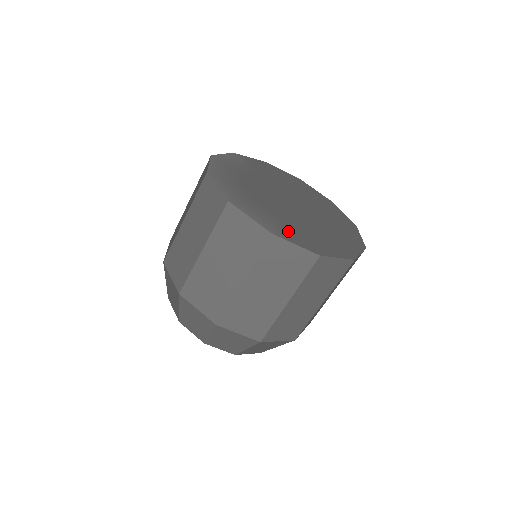
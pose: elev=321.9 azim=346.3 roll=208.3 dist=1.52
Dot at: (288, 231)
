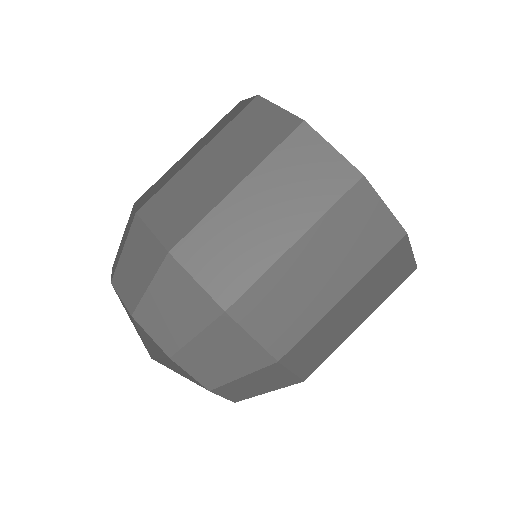
Dot at: occluded
